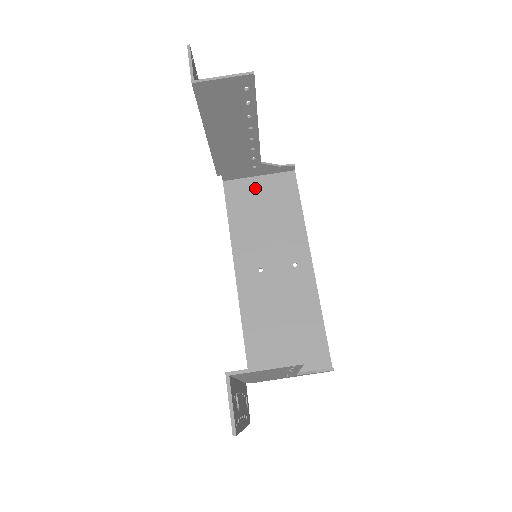
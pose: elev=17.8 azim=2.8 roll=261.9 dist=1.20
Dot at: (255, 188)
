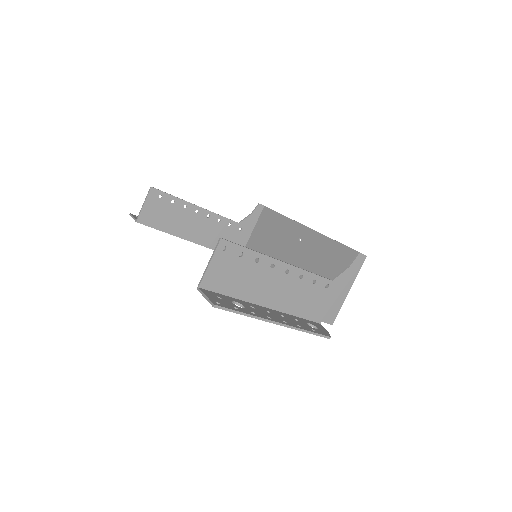
Dot at: (255, 238)
